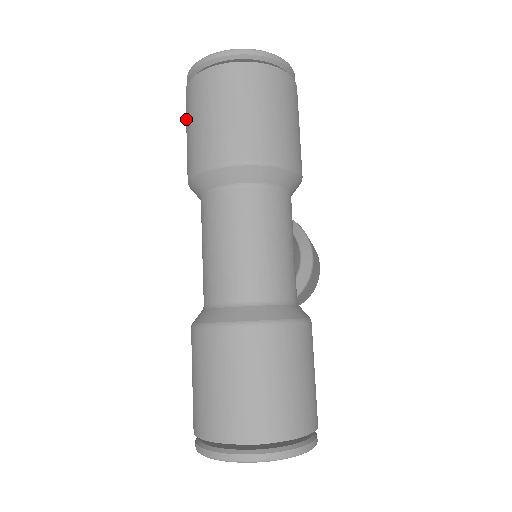
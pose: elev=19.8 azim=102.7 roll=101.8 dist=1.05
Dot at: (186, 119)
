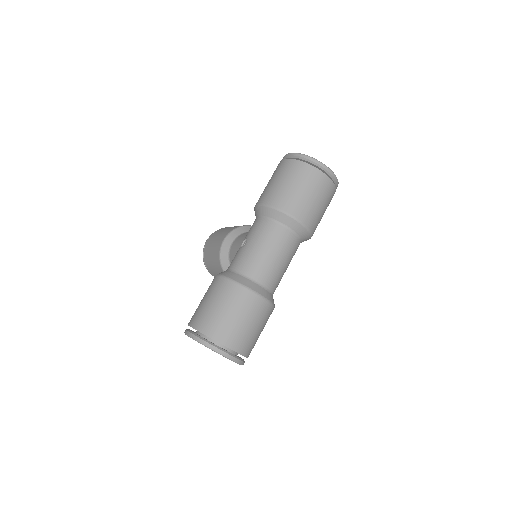
Dot at: (284, 174)
